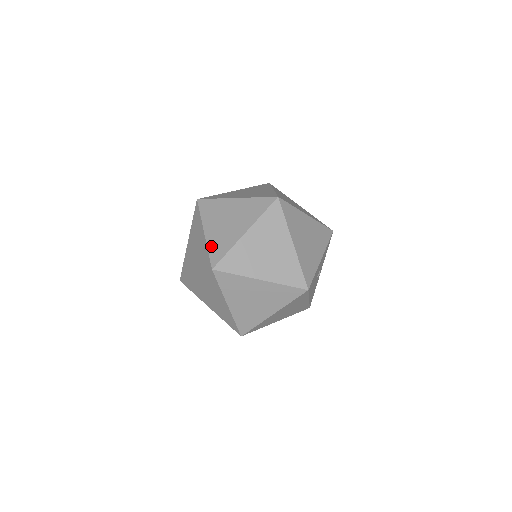
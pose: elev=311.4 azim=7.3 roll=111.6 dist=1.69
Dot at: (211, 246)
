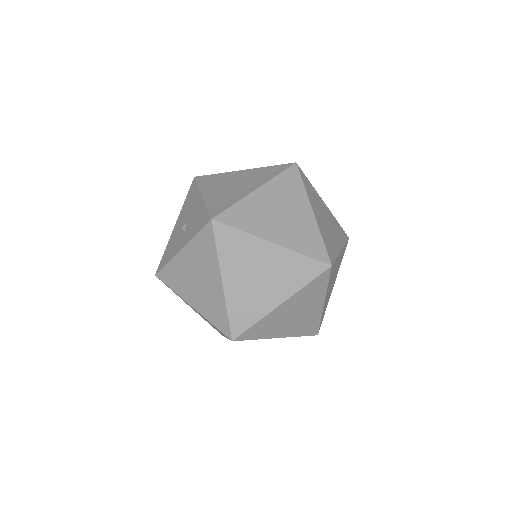
Dot at: (232, 308)
